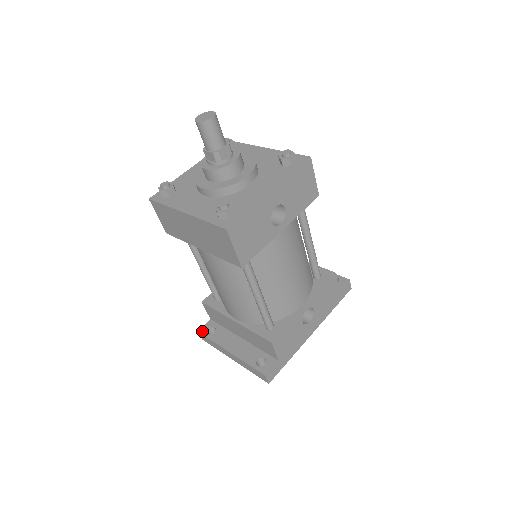
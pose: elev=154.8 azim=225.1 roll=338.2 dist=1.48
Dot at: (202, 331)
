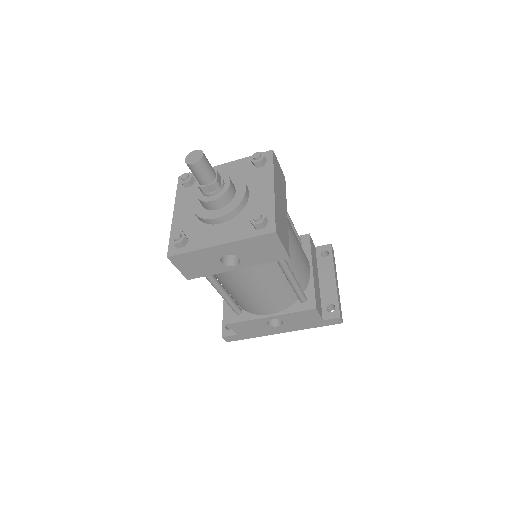
Dot at: occluded
